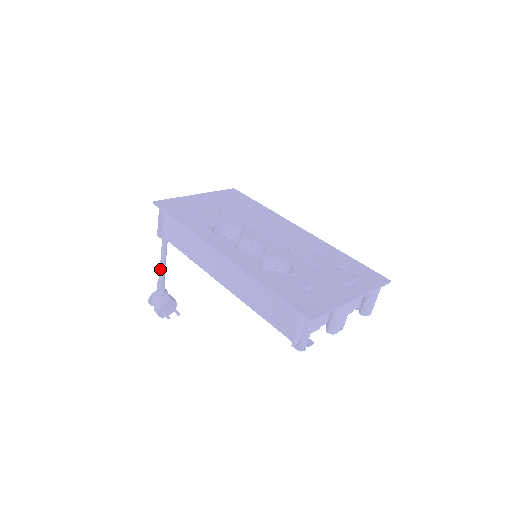
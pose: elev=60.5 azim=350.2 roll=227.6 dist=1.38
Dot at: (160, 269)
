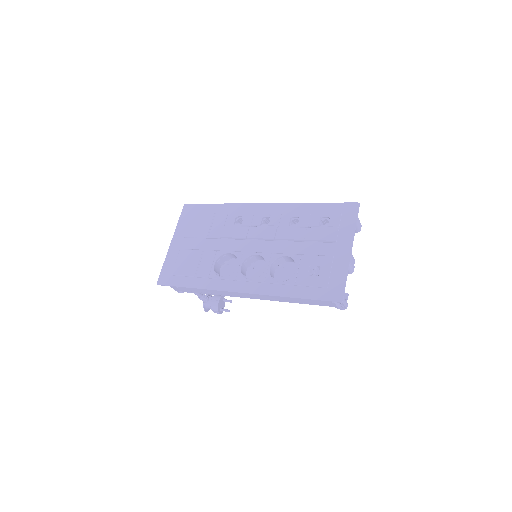
Dot at: (194, 293)
